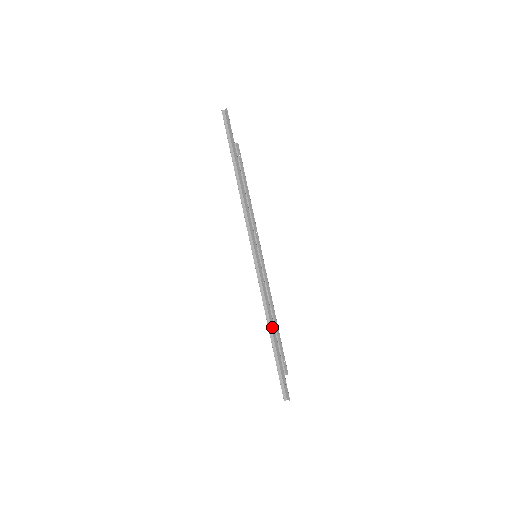
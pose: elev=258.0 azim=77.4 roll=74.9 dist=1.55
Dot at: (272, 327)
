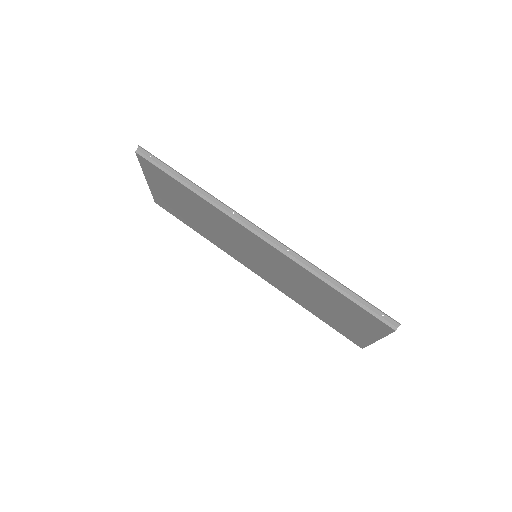
Dot at: (328, 279)
